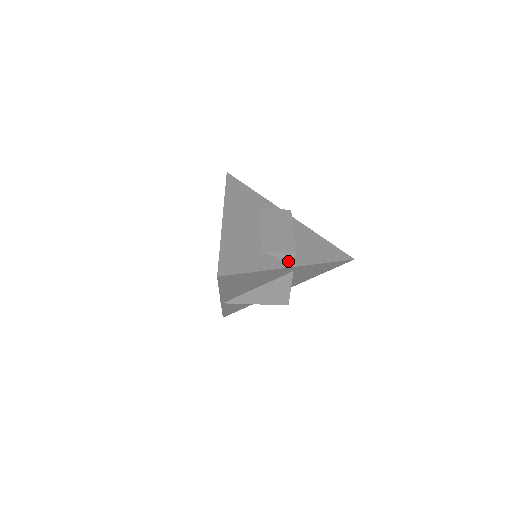
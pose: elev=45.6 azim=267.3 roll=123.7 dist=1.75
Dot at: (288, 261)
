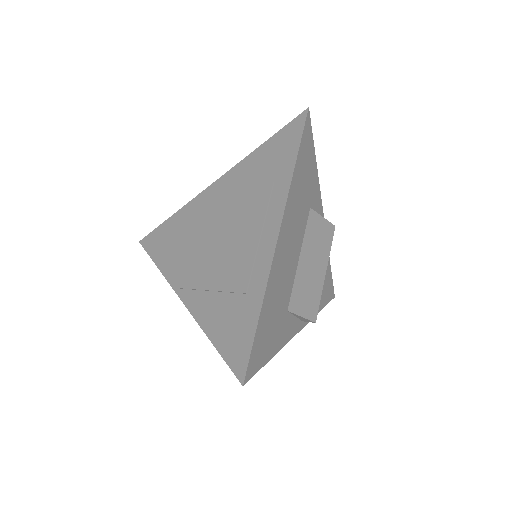
Dot at: (299, 321)
